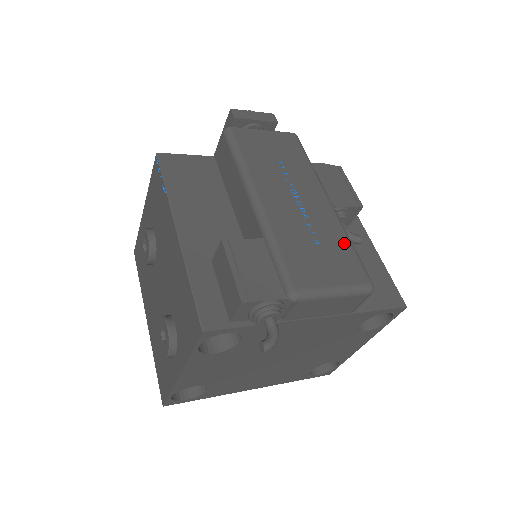
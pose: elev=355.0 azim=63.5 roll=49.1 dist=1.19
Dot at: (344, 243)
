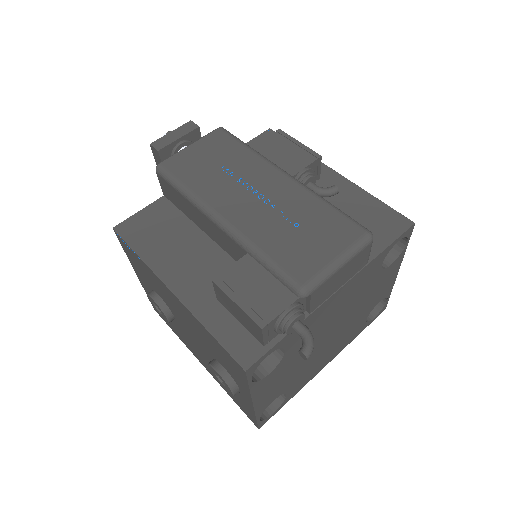
Dot at: (322, 208)
